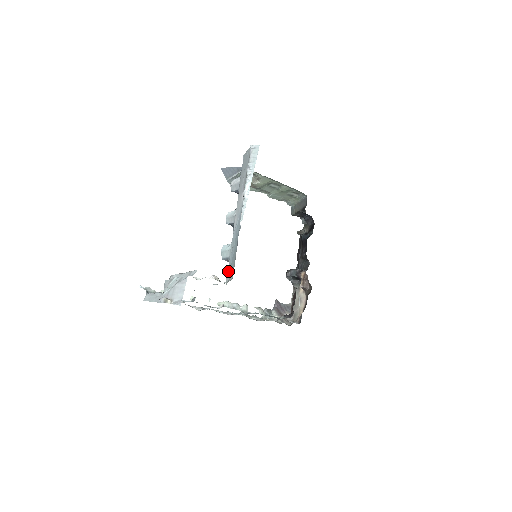
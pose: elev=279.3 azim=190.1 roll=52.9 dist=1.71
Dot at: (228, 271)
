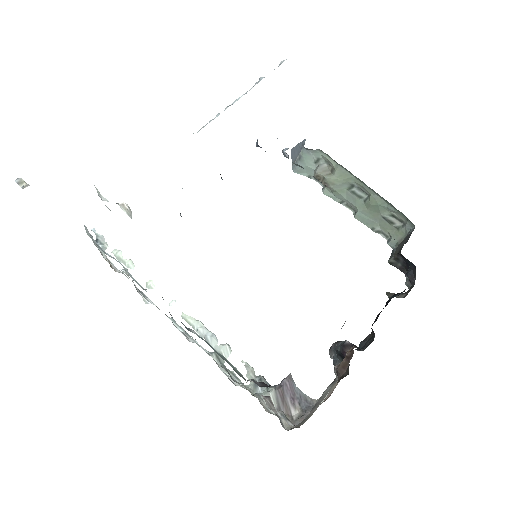
Dot at: occluded
